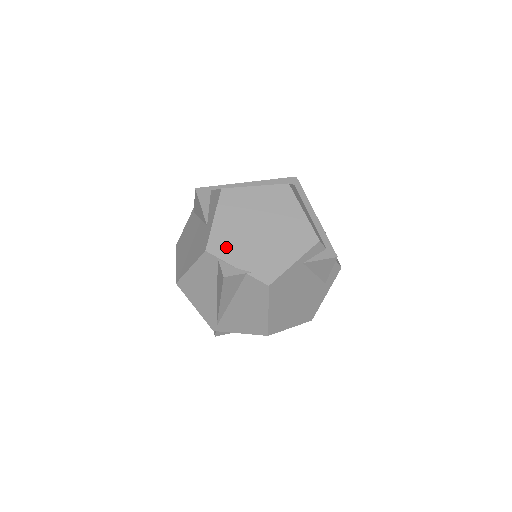
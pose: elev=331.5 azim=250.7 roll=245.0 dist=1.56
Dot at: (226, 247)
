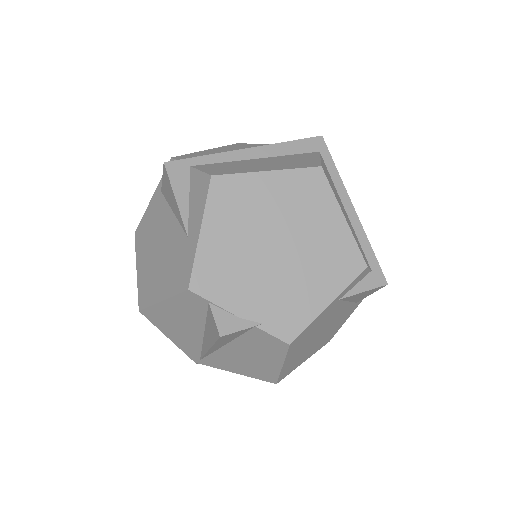
Dot at: (222, 282)
